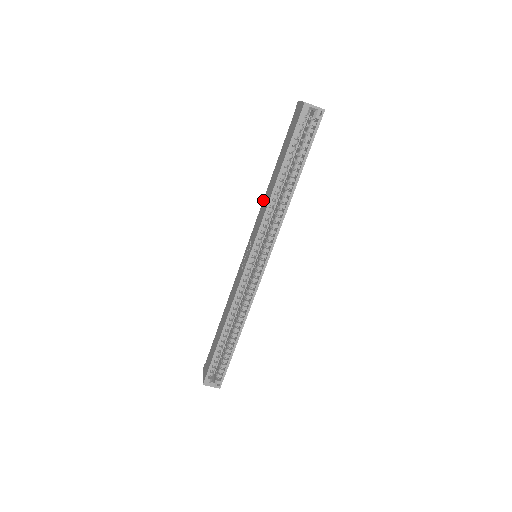
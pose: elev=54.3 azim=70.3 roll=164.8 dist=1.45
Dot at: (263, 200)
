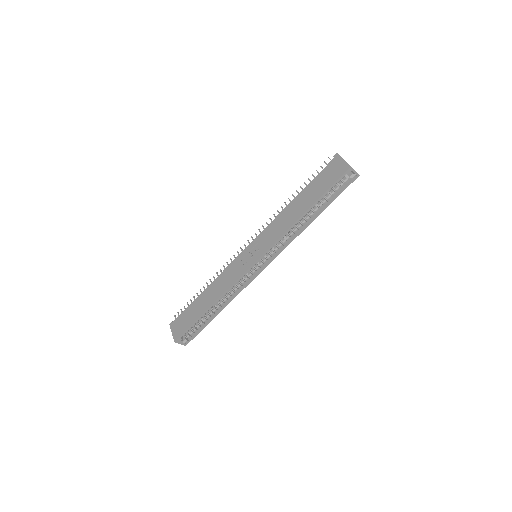
Dot at: (278, 216)
